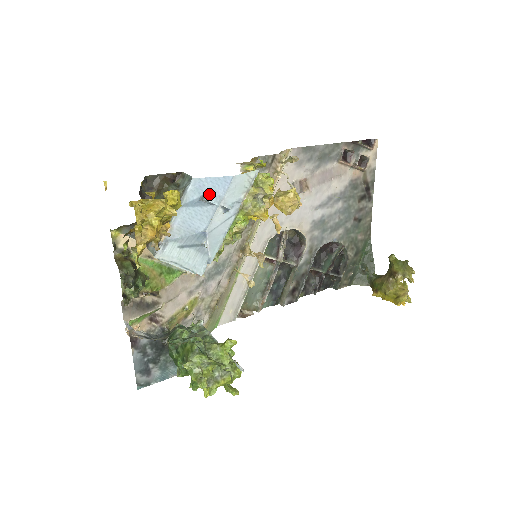
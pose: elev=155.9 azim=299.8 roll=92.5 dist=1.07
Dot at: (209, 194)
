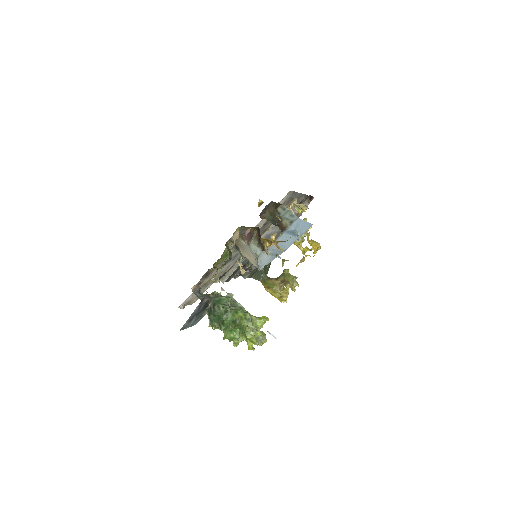
Dot at: (299, 230)
